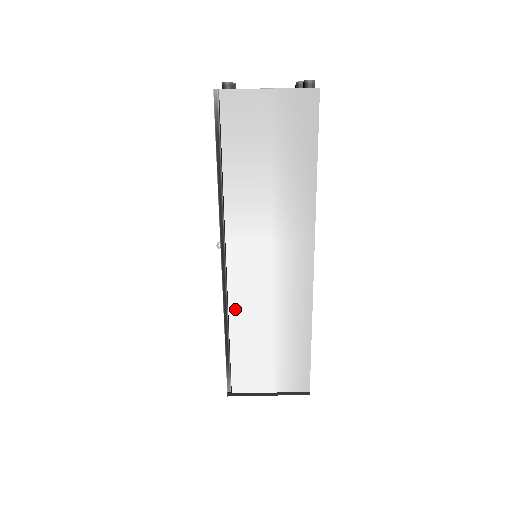
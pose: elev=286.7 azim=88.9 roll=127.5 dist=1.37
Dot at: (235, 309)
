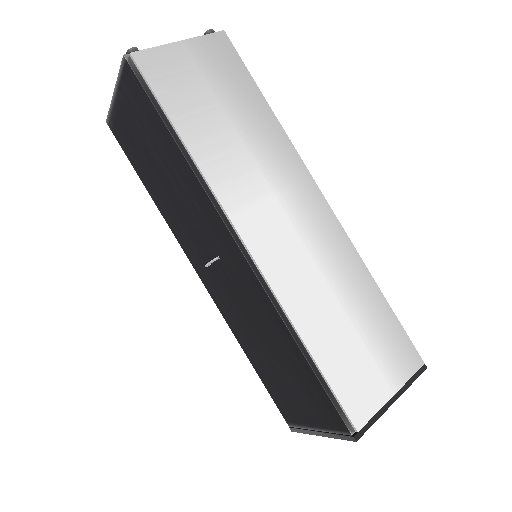
Dot at: (289, 301)
